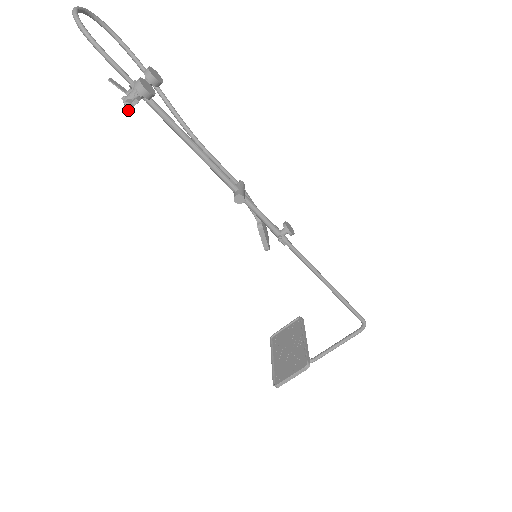
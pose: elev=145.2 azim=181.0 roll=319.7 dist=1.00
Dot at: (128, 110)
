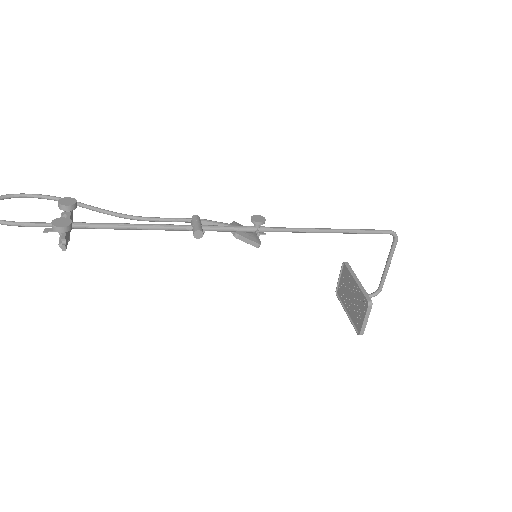
Dot at: (64, 249)
